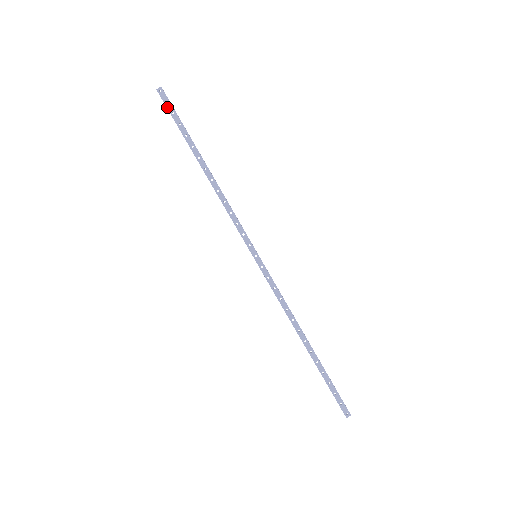
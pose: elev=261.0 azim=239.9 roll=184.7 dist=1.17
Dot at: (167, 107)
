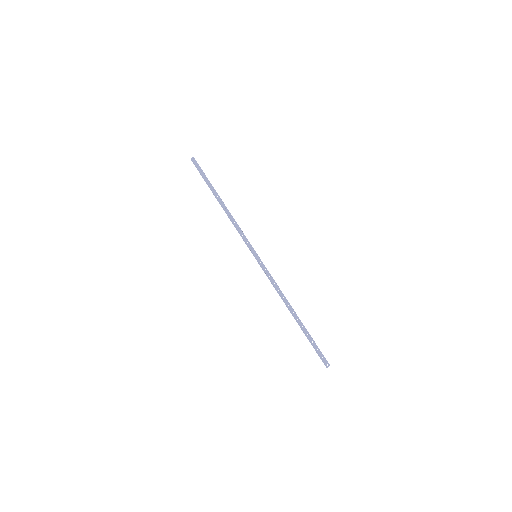
Dot at: (197, 168)
